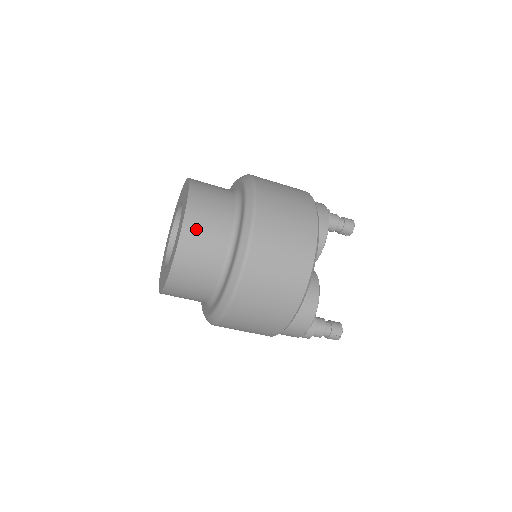
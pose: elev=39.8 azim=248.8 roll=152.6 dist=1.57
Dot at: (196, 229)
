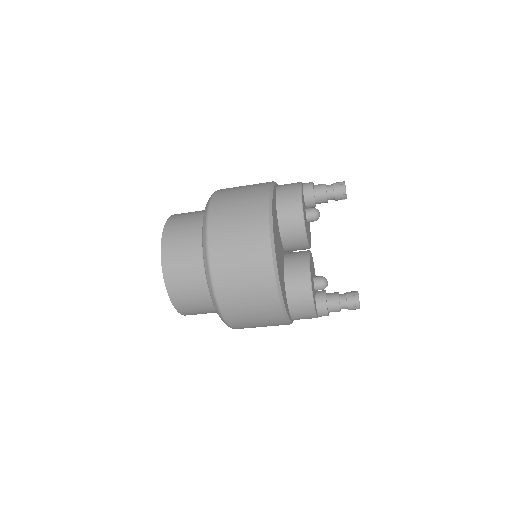
Dot at: (173, 267)
